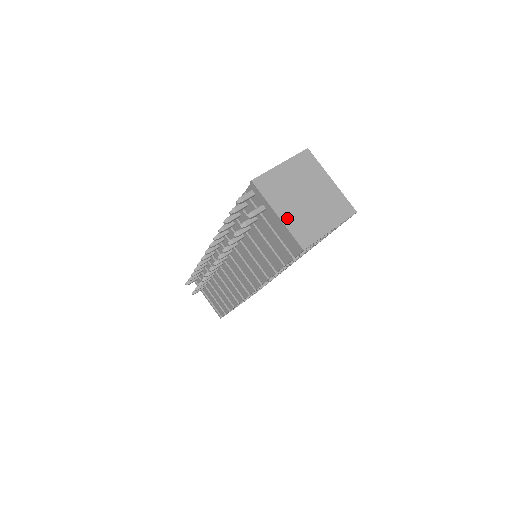
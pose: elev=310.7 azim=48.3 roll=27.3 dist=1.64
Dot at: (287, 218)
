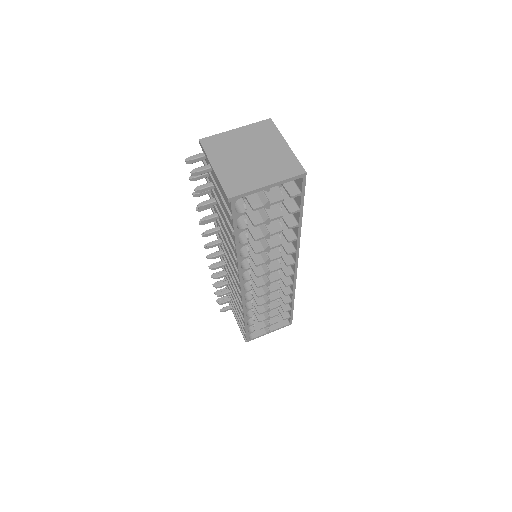
Dot at: (222, 171)
